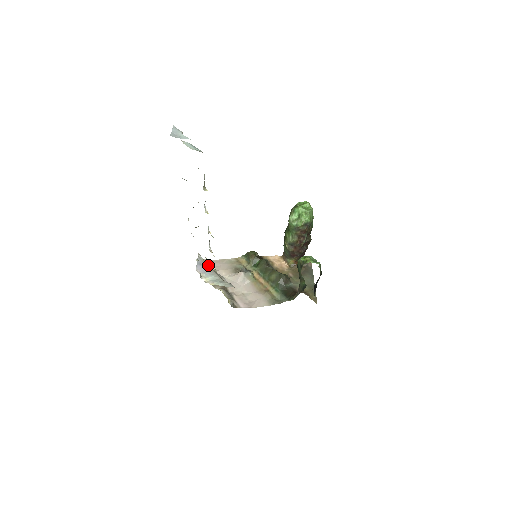
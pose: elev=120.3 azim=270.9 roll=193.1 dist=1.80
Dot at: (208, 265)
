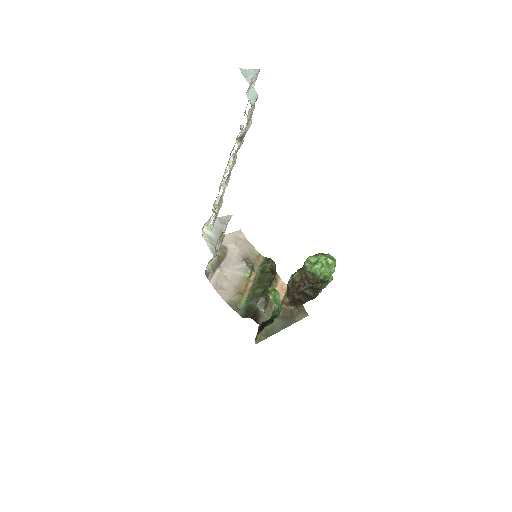
Dot at: (224, 227)
